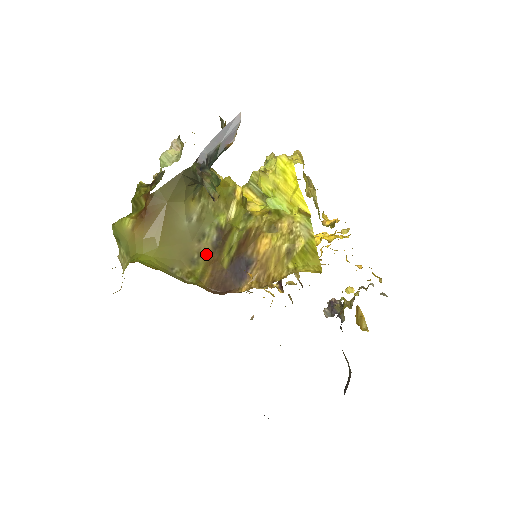
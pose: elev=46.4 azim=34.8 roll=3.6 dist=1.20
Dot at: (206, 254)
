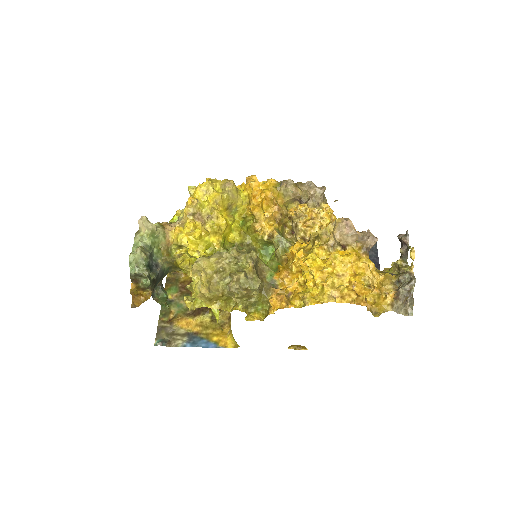
Dot at: occluded
